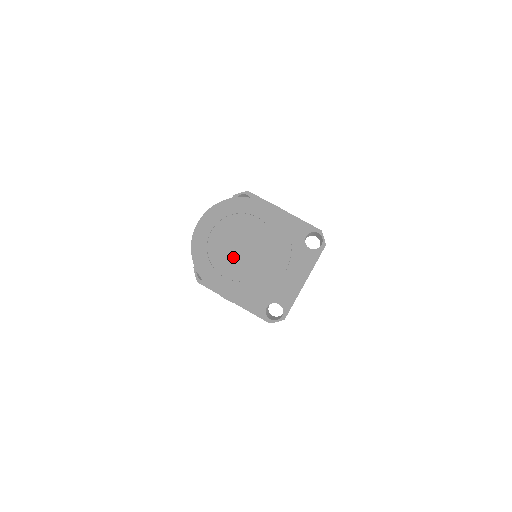
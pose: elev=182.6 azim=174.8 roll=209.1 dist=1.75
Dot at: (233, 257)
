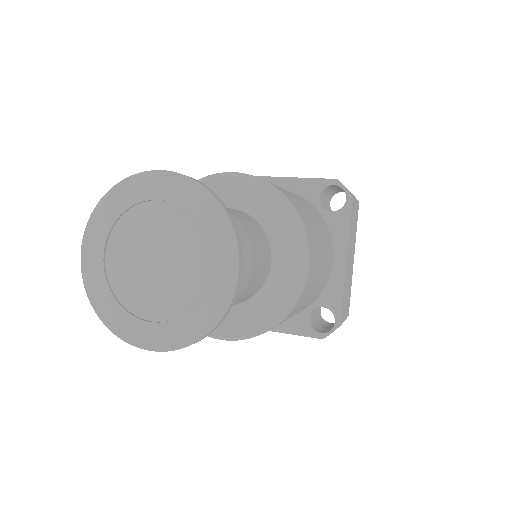
Dot at: (150, 283)
